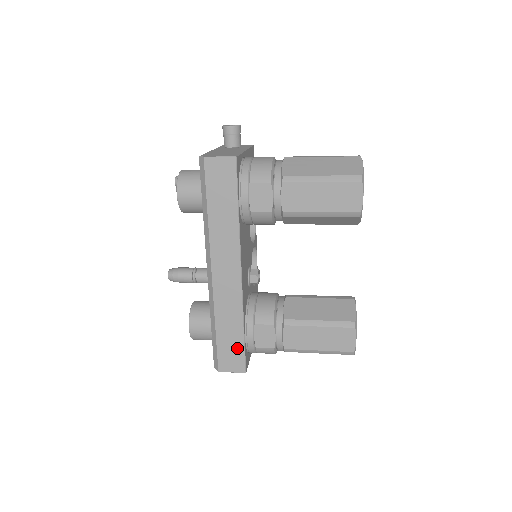
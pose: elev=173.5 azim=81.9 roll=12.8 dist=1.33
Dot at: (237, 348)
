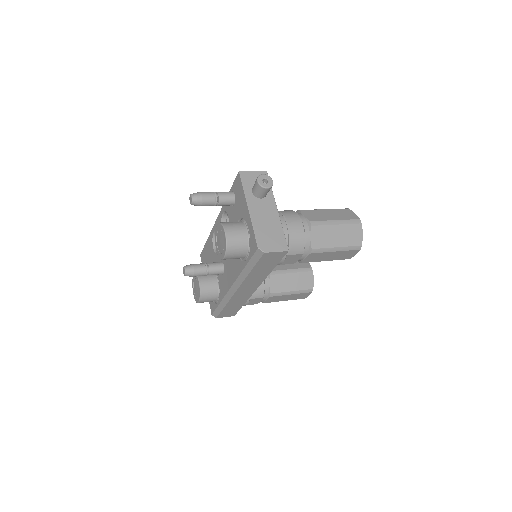
Dot at: (235, 310)
